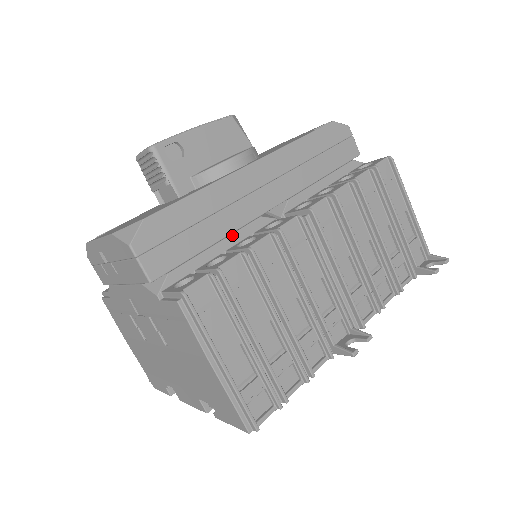
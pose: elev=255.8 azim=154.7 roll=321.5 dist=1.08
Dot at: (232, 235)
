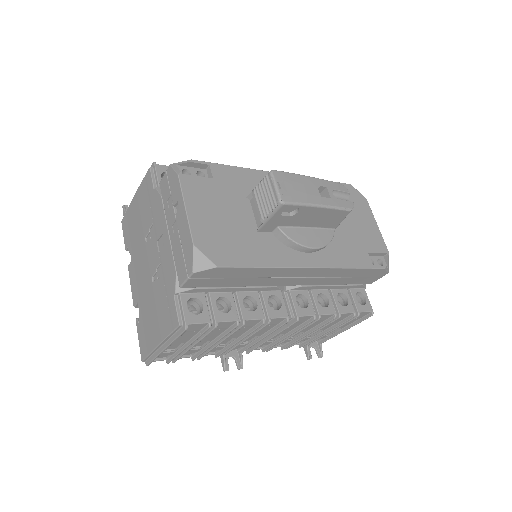
Dot at: (250, 288)
